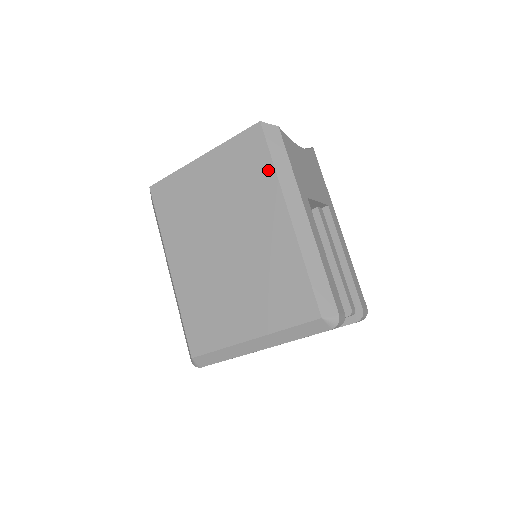
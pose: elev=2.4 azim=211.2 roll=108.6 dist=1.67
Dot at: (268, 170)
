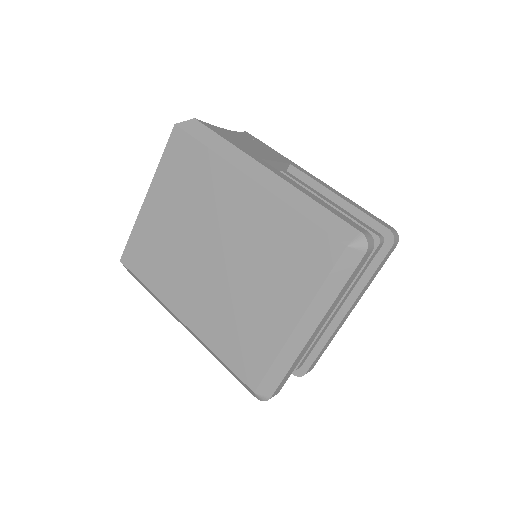
Dot at: (208, 157)
